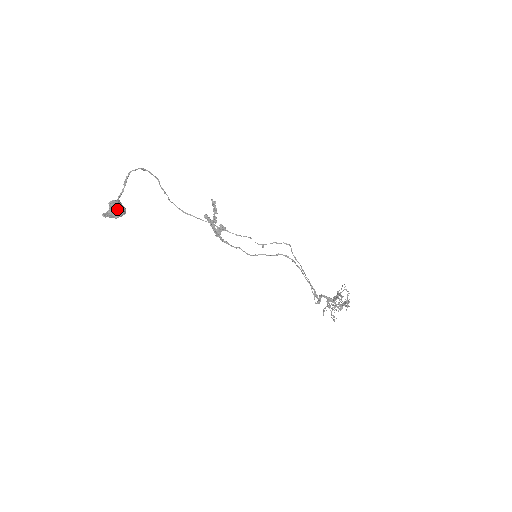
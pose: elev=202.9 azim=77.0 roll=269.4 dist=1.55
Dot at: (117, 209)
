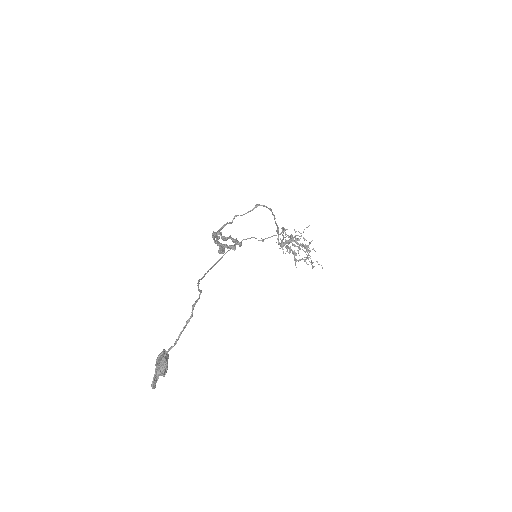
Dot at: (166, 370)
